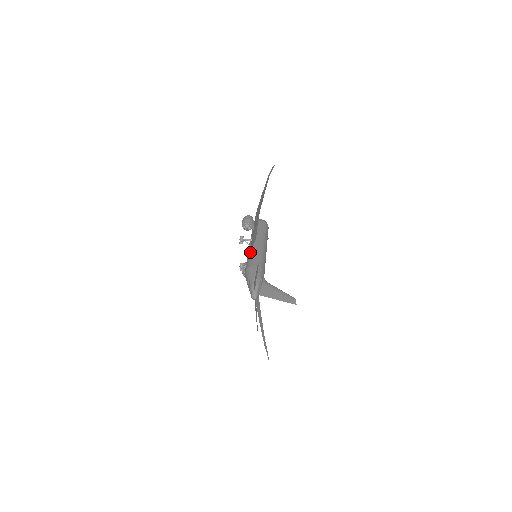
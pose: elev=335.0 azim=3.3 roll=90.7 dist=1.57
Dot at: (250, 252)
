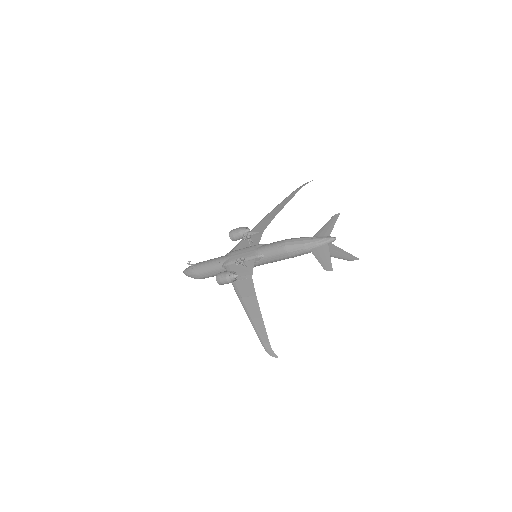
Dot at: (262, 244)
